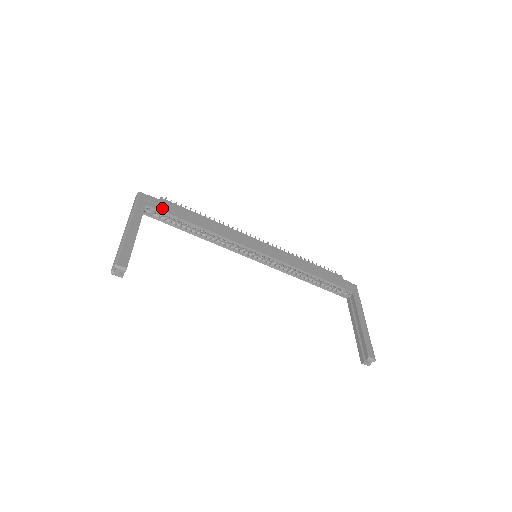
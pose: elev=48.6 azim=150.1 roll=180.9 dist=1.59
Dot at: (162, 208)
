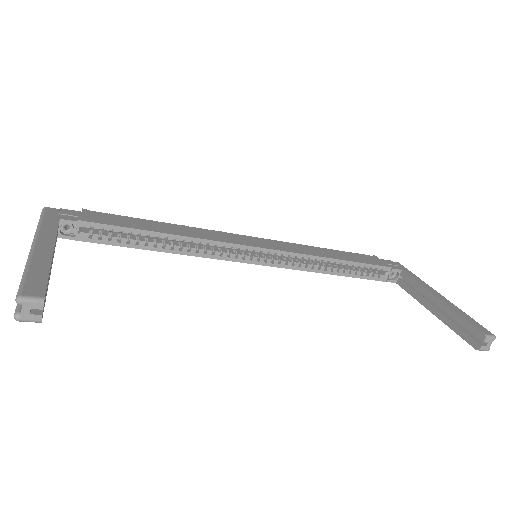
Dot at: (89, 219)
